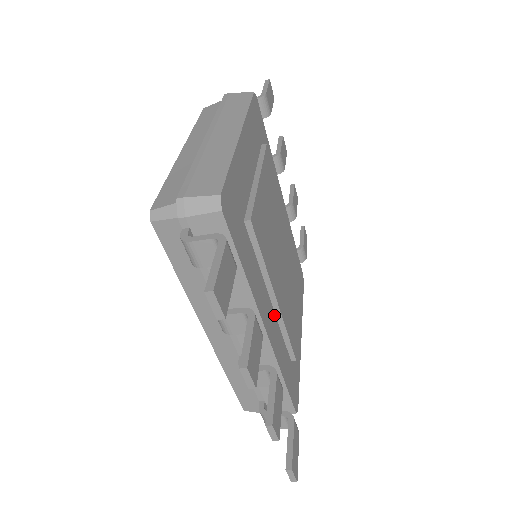
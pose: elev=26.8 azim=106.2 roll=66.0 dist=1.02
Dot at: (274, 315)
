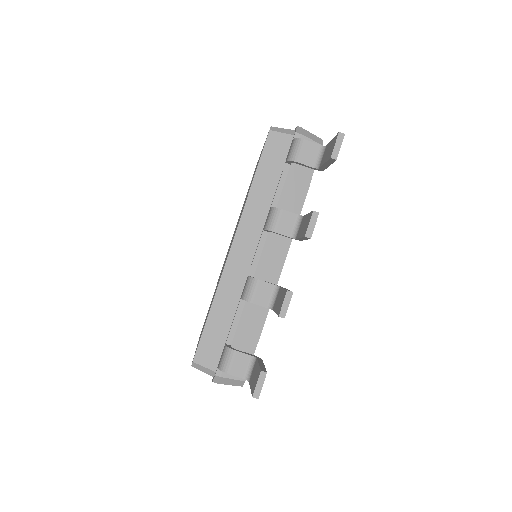
Dot at: occluded
